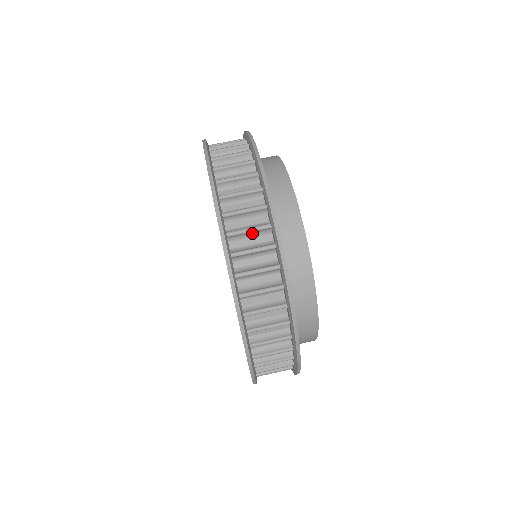
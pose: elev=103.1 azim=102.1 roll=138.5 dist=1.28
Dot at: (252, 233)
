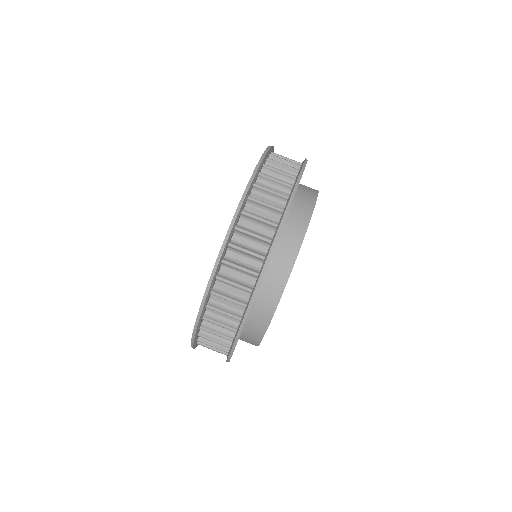
Dot at: (248, 254)
